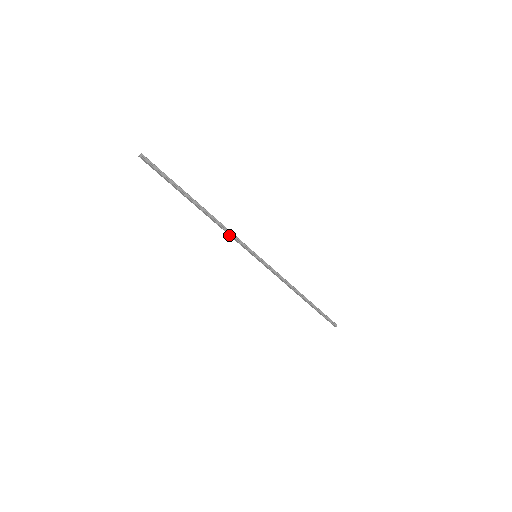
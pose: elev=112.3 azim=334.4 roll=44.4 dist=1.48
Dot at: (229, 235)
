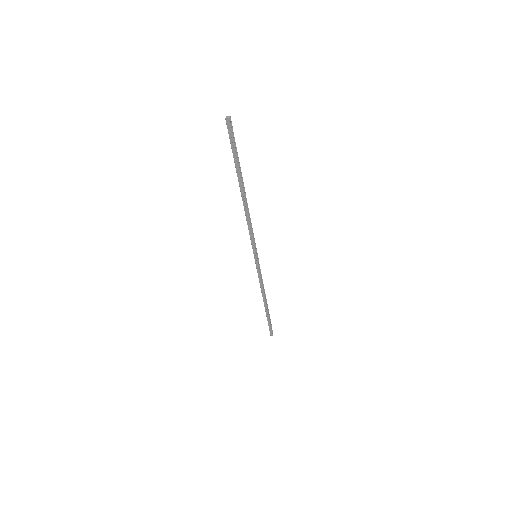
Dot at: (248, 229)
